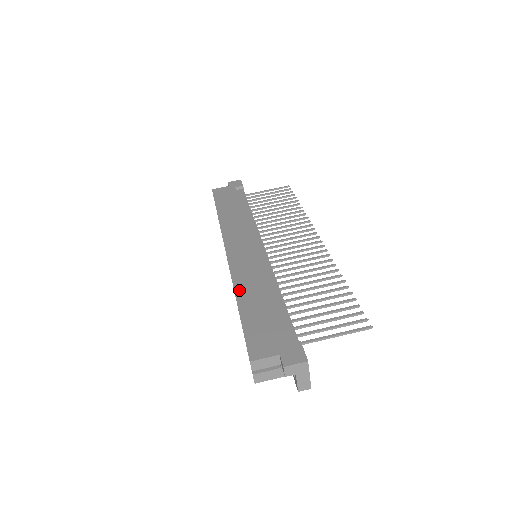
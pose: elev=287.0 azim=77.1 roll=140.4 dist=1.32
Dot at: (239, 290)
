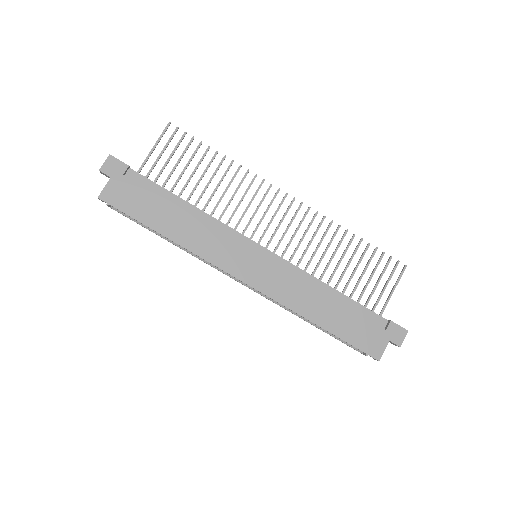
Dot at: (307, 314)
